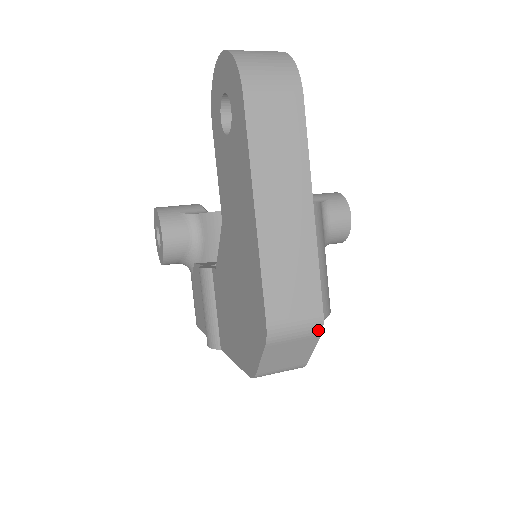
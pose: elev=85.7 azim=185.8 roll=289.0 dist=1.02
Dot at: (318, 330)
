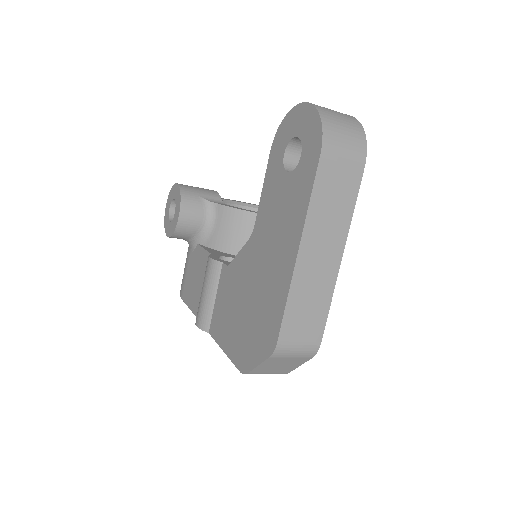
Dot at: (312, 354)
